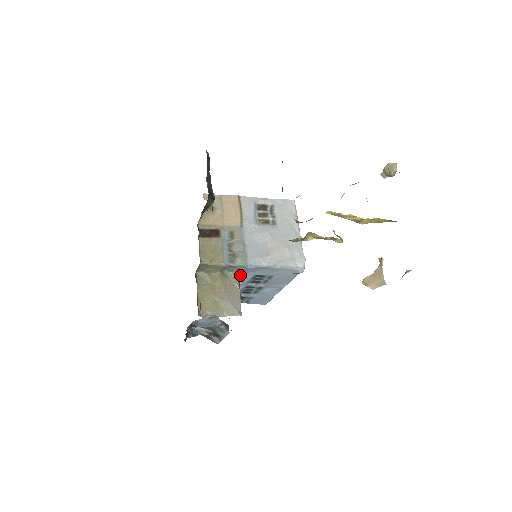
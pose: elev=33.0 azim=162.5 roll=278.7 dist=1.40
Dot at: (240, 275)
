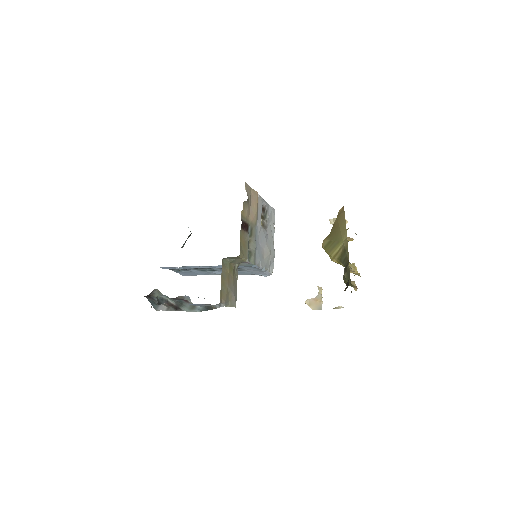
Dot at: occluded
